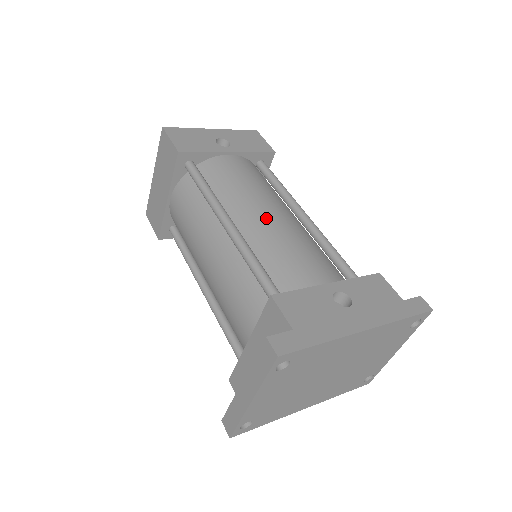
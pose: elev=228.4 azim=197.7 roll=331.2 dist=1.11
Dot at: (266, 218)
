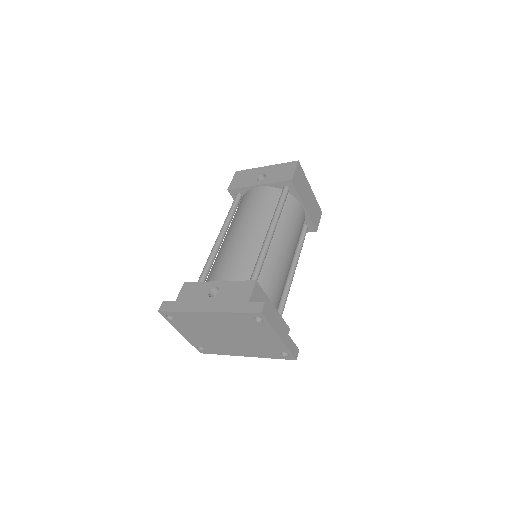
Dot at: (233, 235)
